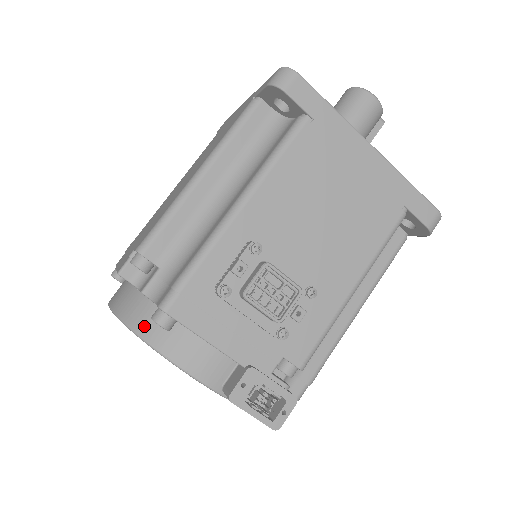
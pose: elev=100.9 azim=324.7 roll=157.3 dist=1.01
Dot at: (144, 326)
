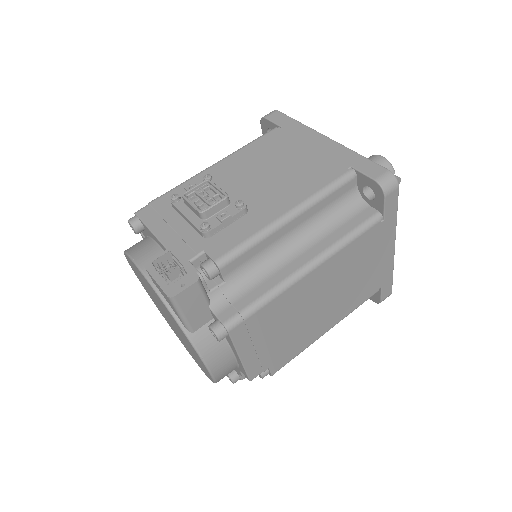
Dot at: occluded
